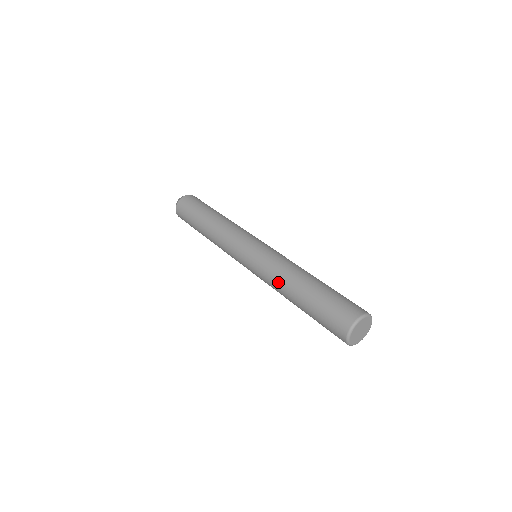
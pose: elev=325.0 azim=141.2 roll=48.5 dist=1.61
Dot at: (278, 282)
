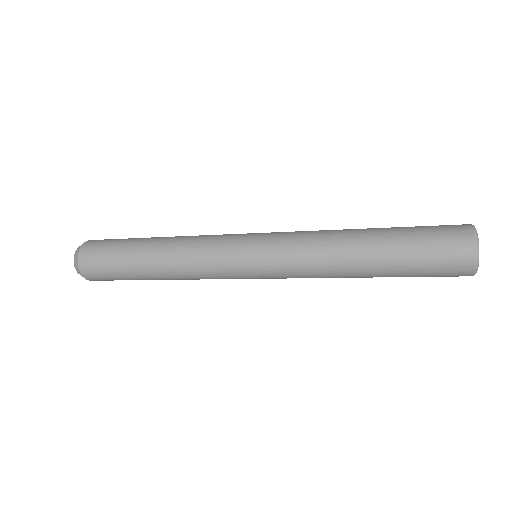
Dot at: (328, 243)
